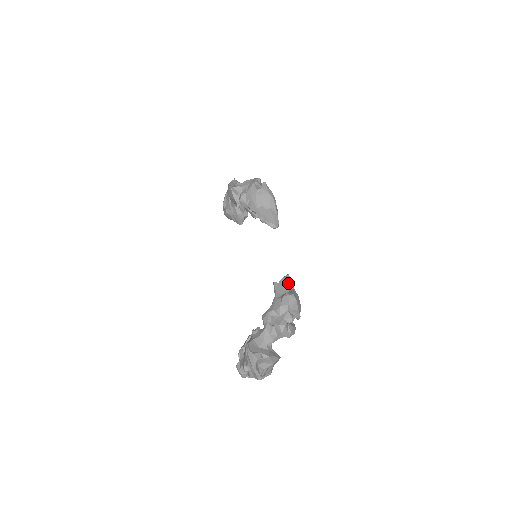
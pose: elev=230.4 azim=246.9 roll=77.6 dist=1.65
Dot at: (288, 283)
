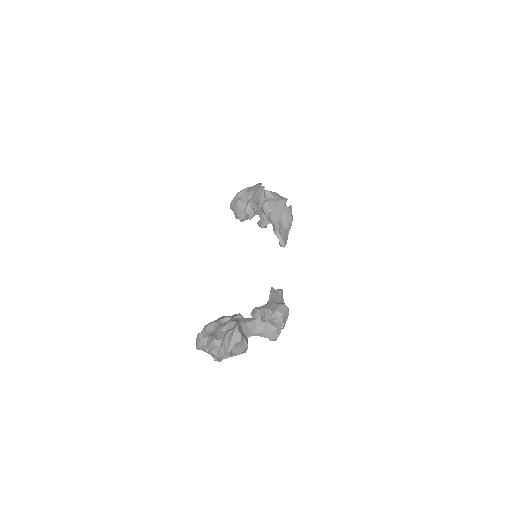
Dot at: (282, 297)
